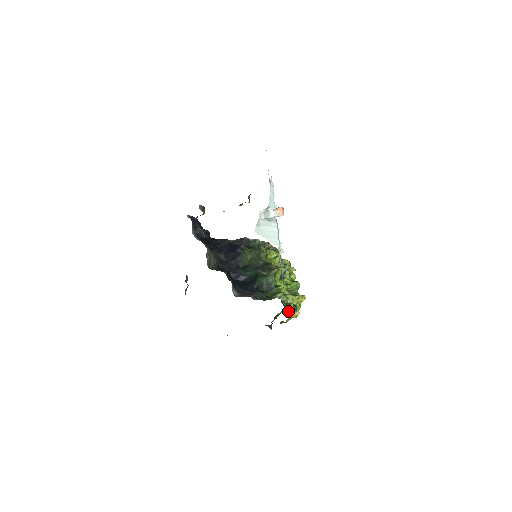
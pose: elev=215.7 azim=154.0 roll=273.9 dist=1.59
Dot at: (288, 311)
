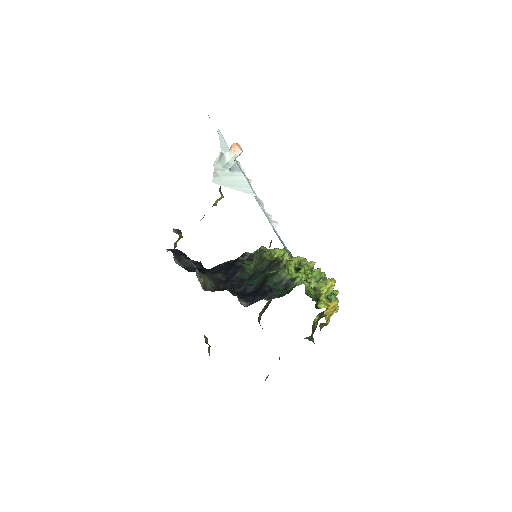
Dot at: (320, 304)
